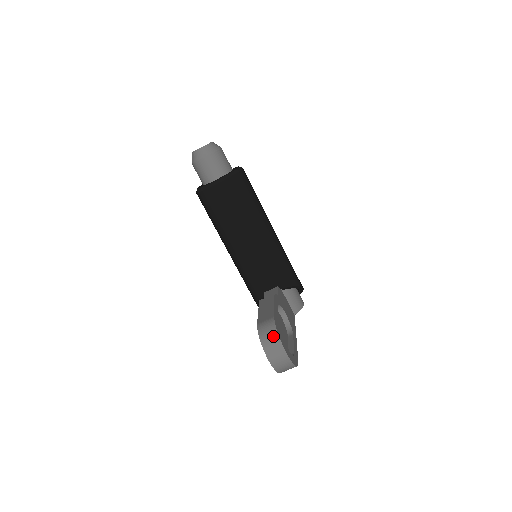
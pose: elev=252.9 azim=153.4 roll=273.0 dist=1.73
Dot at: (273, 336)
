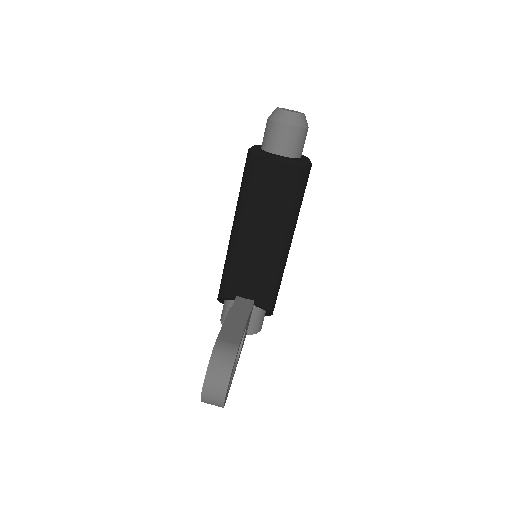
Dot at: (226, 367)
